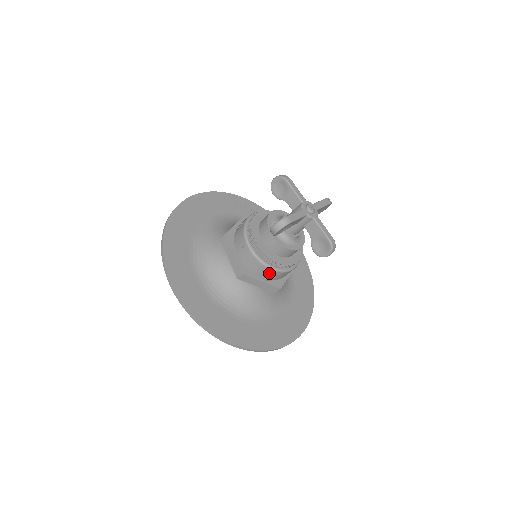
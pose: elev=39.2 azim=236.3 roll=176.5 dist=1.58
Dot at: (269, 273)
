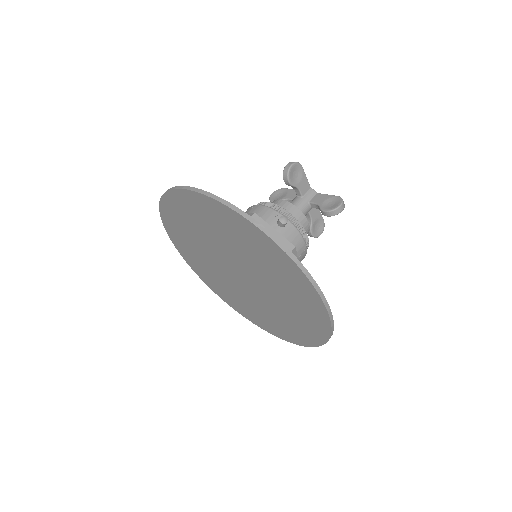
Dot at: occluded
